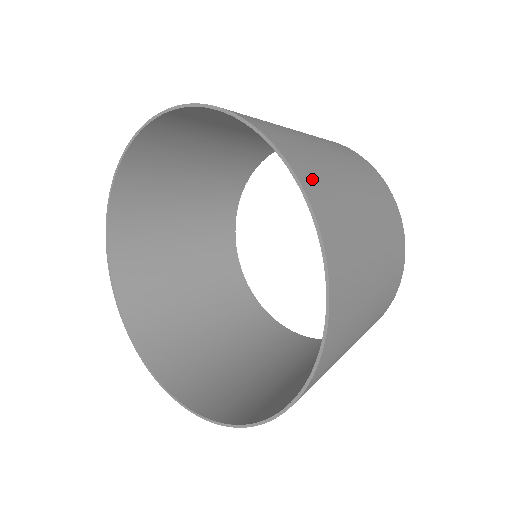
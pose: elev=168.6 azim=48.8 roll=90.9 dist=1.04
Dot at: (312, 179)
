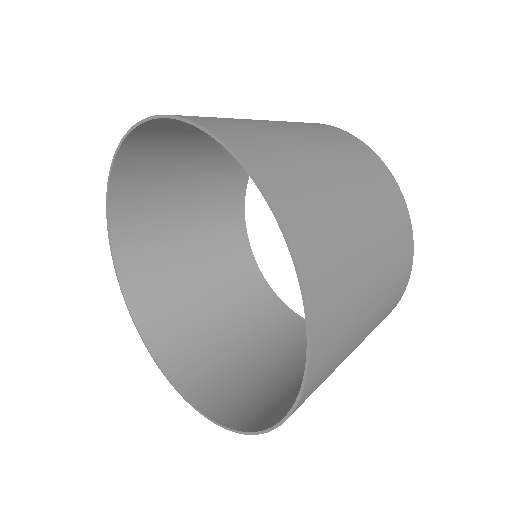
Dot at: (325, 310)
